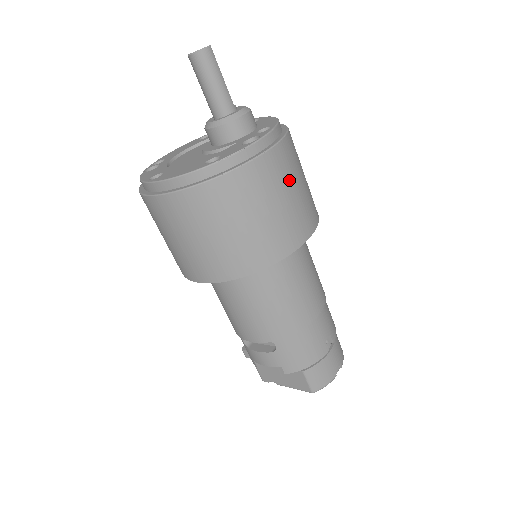
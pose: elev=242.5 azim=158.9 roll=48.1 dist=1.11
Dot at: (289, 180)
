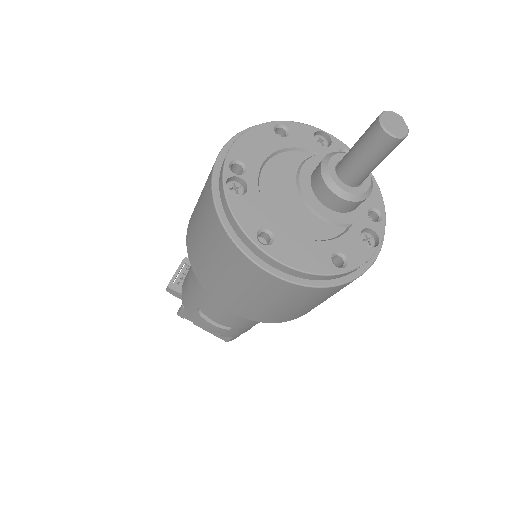
Dot at: occluded
